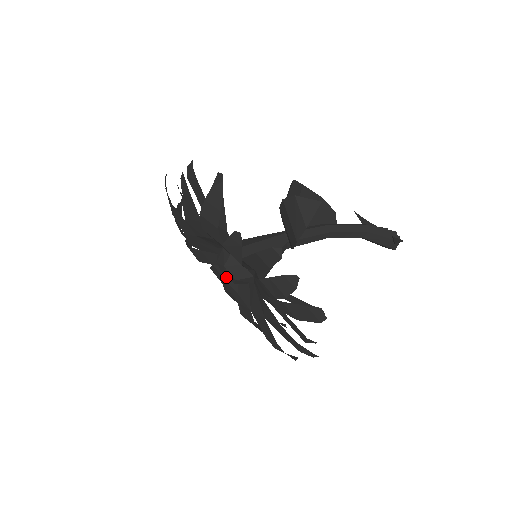
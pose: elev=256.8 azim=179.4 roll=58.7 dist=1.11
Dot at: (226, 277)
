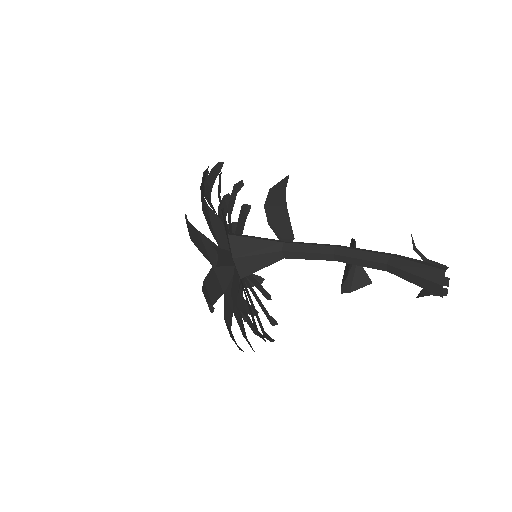
Dot at: occluded
